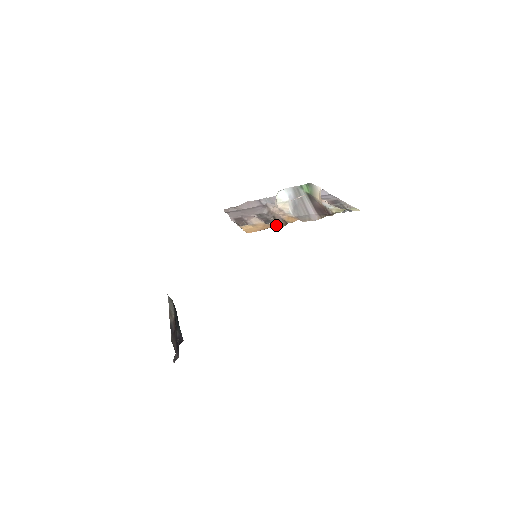
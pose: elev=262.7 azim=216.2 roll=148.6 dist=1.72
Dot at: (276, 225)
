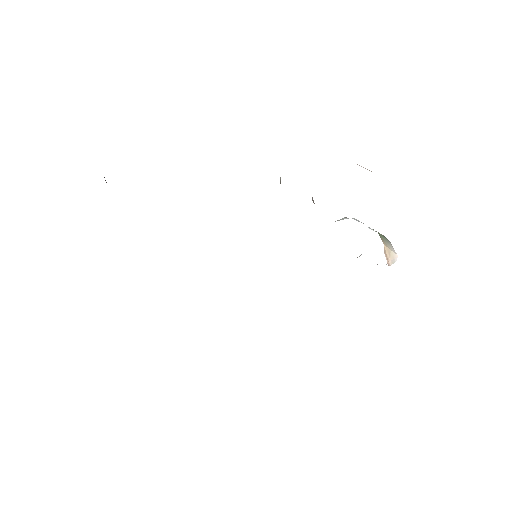
Dot at: occluded
